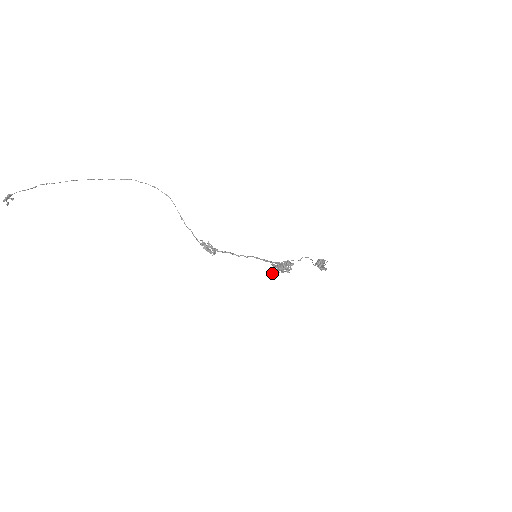
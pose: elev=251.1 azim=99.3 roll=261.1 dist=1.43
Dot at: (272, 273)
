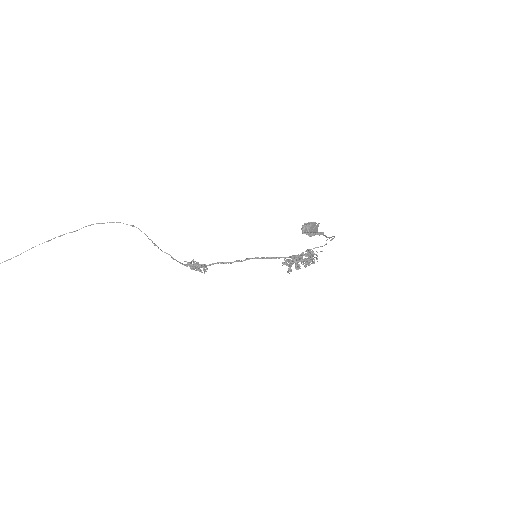
Dot at: occluded
